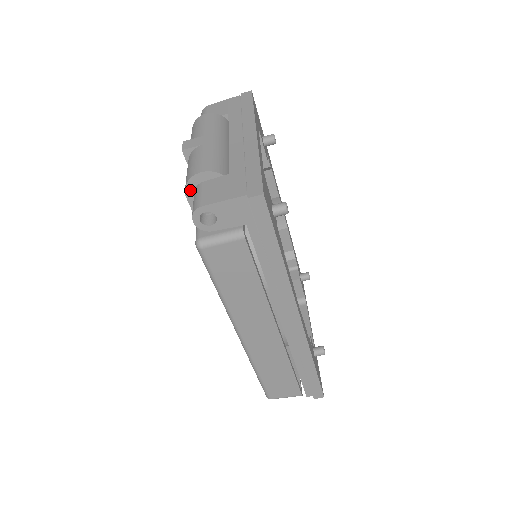
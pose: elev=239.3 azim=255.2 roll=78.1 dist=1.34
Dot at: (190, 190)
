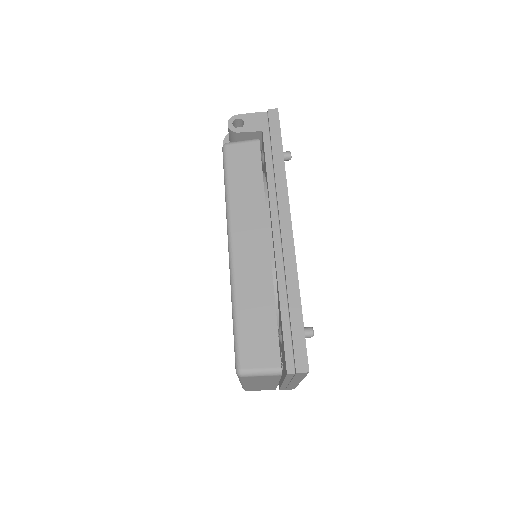
Dot at: (227, 139)
